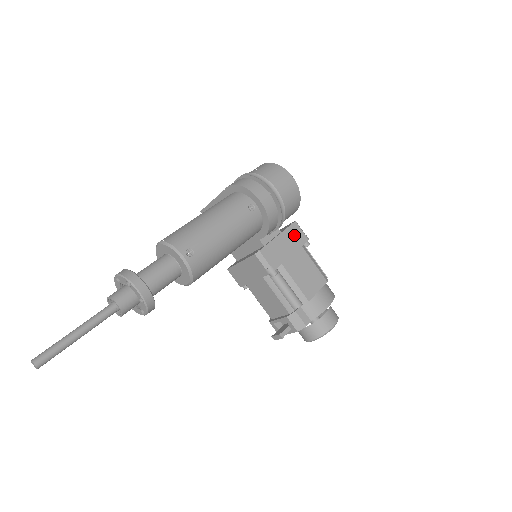
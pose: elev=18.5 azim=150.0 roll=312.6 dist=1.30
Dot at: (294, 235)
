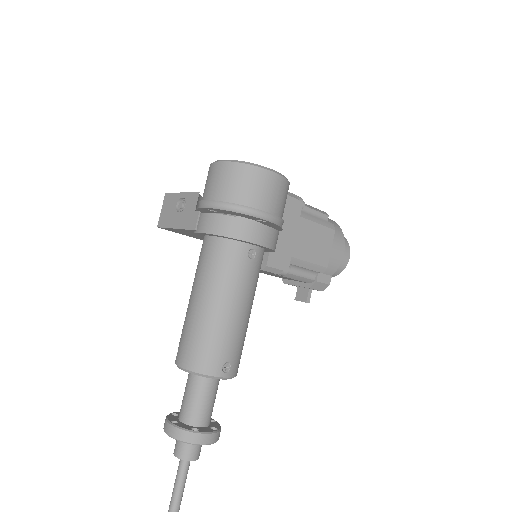
Dot at: (288, 212)
